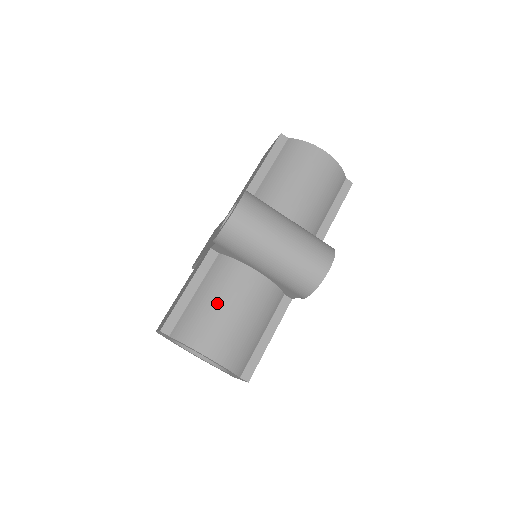
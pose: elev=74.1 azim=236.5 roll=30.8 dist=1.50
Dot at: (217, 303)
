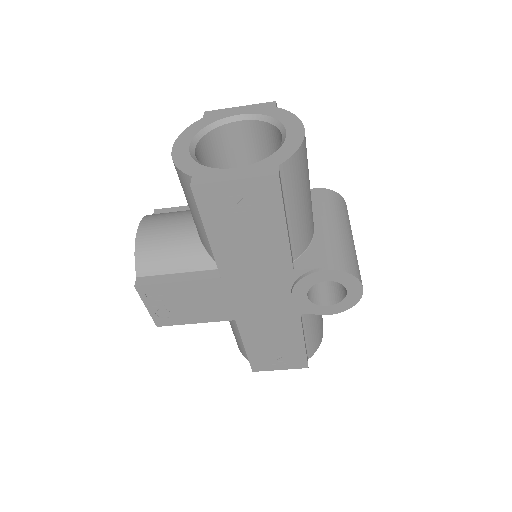
Dot at: occluded
